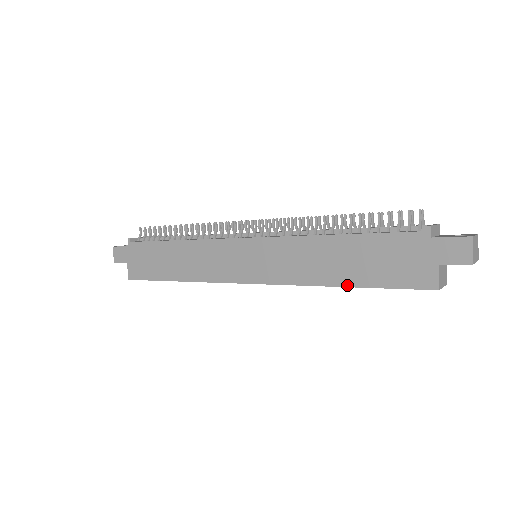
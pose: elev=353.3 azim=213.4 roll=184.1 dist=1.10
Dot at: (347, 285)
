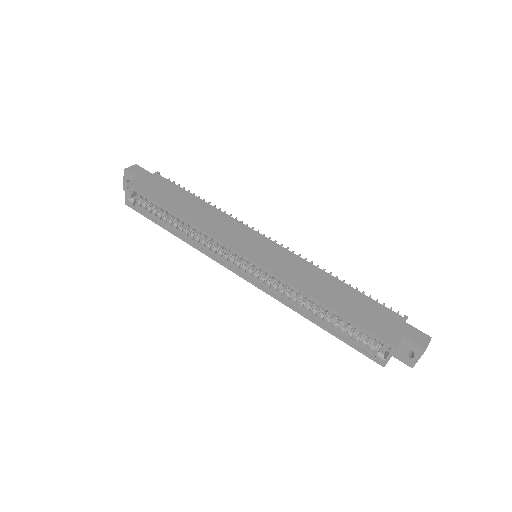
Dot at: (329, 306)
